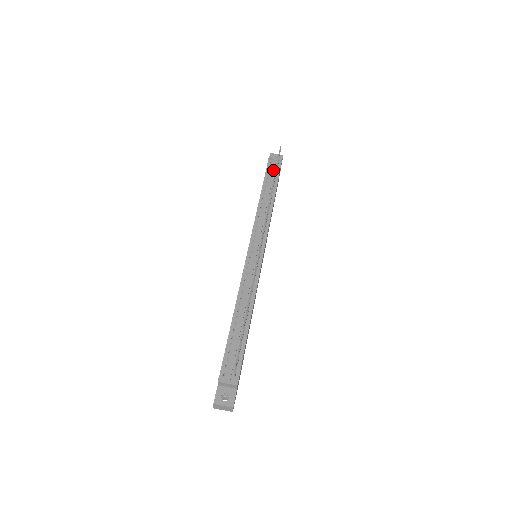
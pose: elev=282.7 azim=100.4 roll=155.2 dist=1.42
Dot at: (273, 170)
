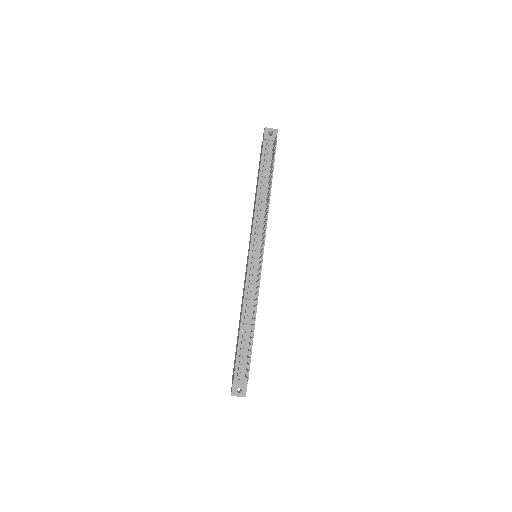
Dot at: (269, 156)
